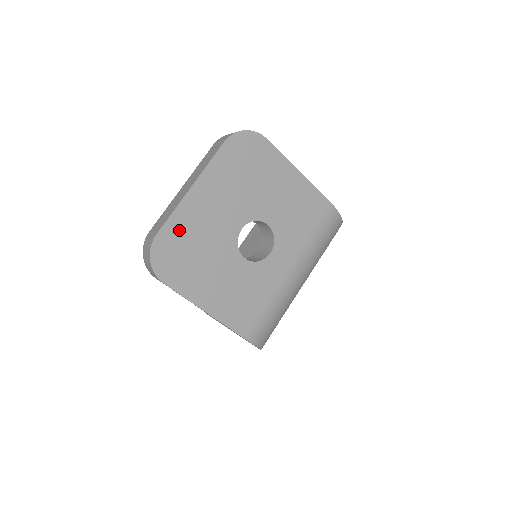
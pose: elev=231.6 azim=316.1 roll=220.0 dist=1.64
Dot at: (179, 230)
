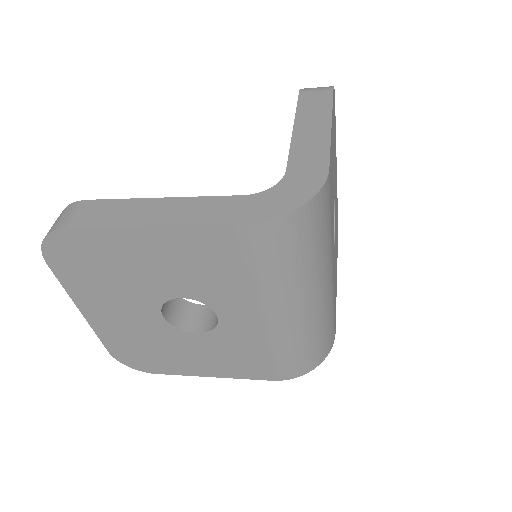
Dot at: (118, 342)
